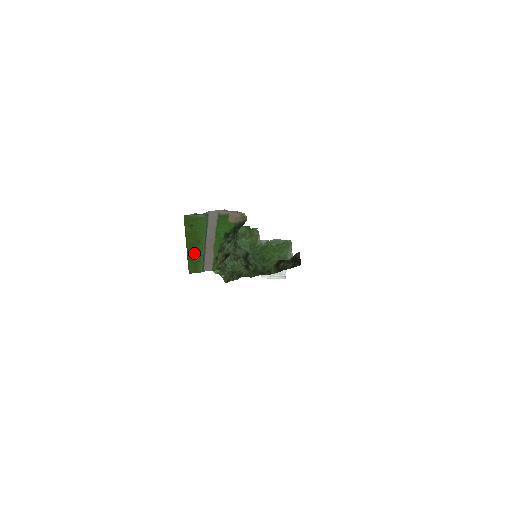
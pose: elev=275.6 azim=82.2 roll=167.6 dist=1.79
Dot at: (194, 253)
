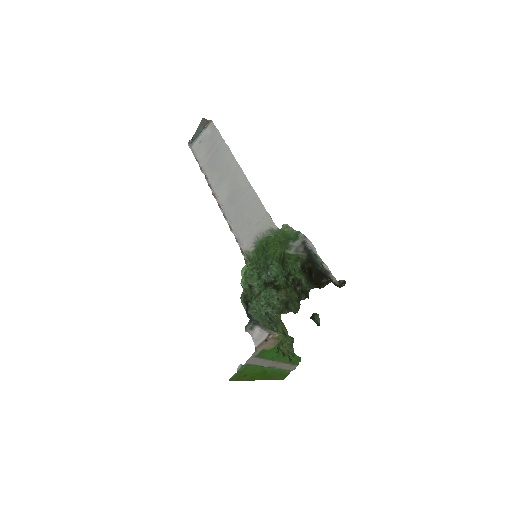
Dot at: (271, 376)
